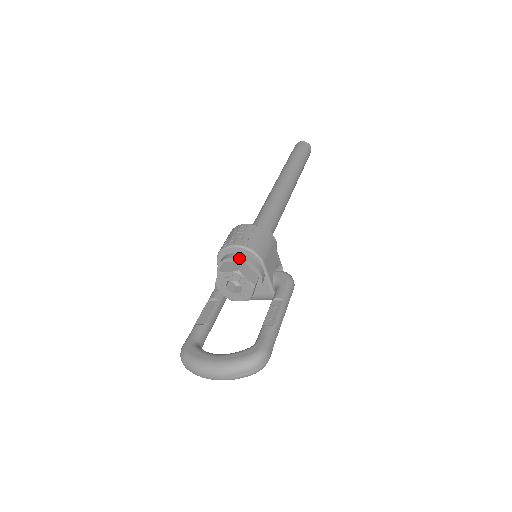
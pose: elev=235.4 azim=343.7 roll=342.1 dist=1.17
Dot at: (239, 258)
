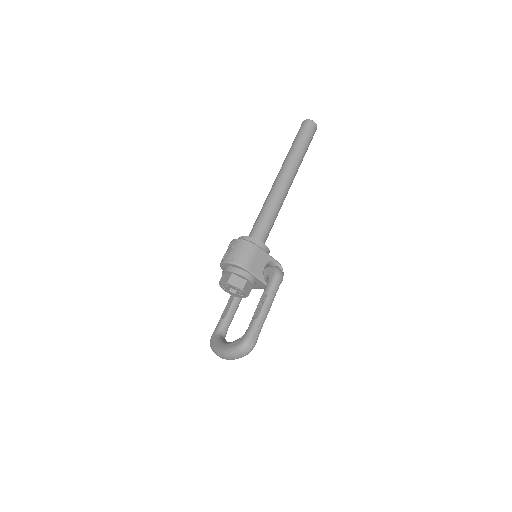
Dot at: (228, 271)
